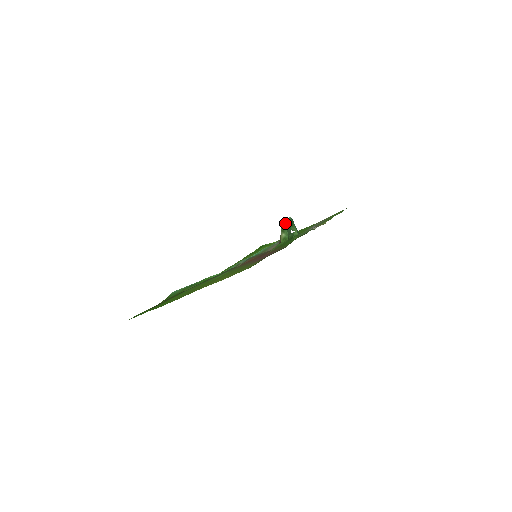
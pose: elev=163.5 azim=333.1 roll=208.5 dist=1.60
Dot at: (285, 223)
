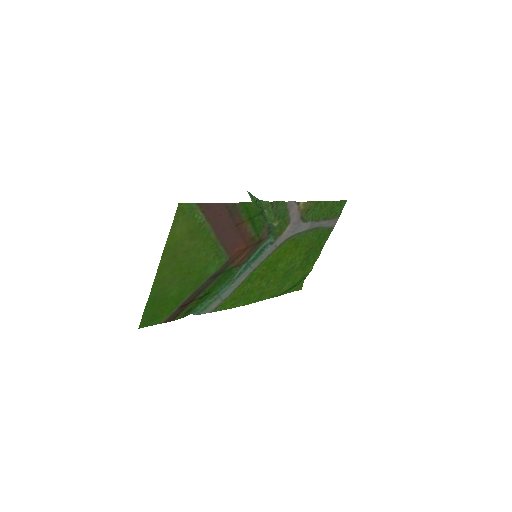
Dot at: occluded
